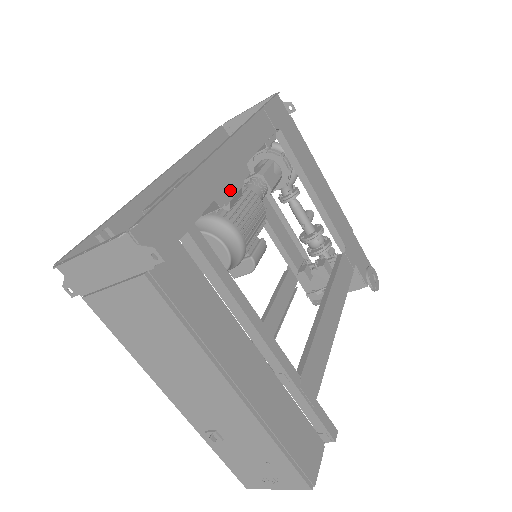
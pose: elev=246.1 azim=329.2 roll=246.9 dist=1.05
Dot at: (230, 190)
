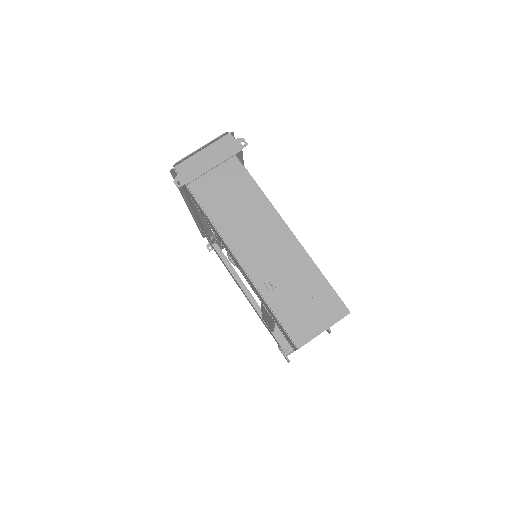
Dot at: occluded
